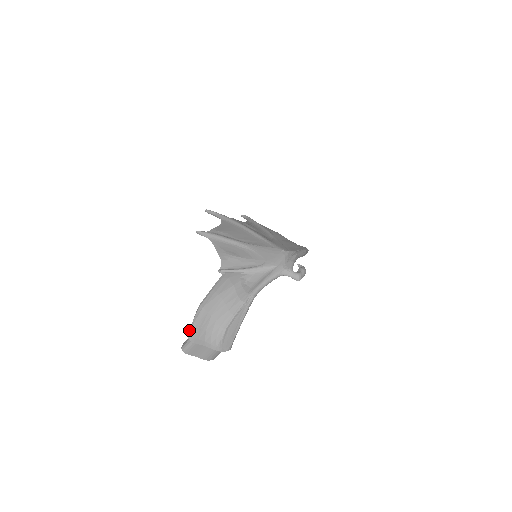
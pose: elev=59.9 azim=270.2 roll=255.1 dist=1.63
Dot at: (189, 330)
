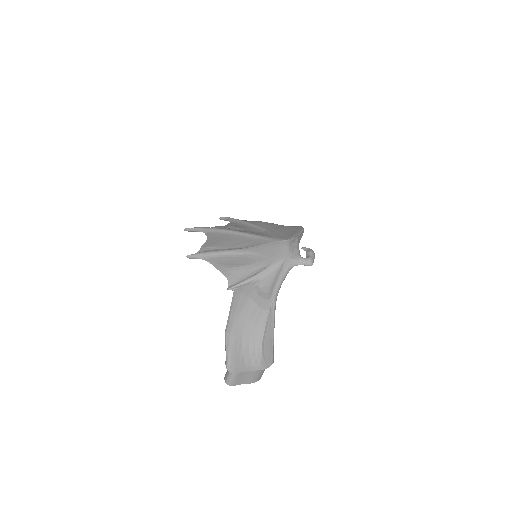
Dot at: (226, 362)
